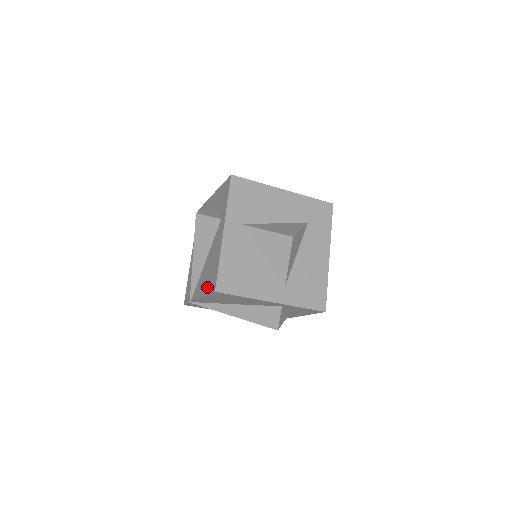
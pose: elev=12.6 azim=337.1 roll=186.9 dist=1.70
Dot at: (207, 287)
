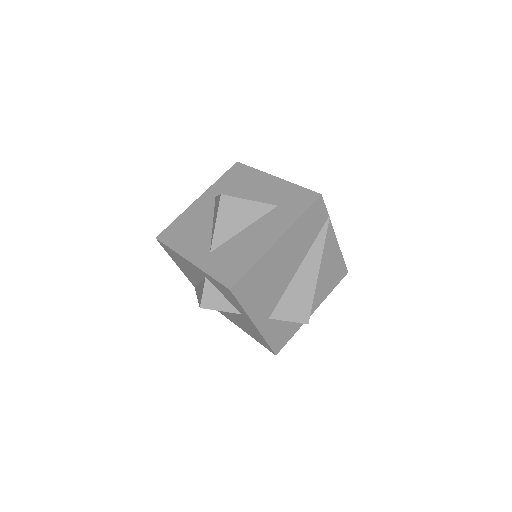
Dot at: occluded
